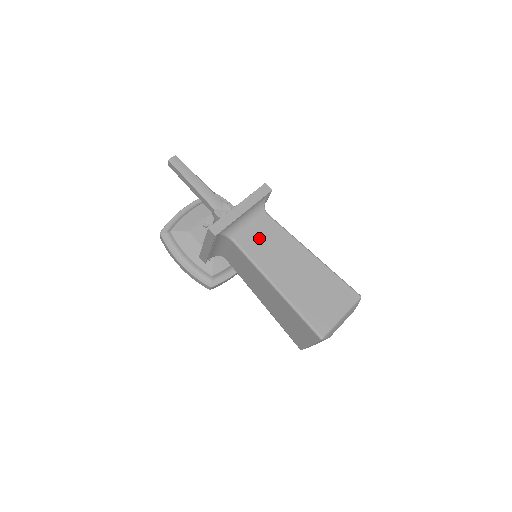
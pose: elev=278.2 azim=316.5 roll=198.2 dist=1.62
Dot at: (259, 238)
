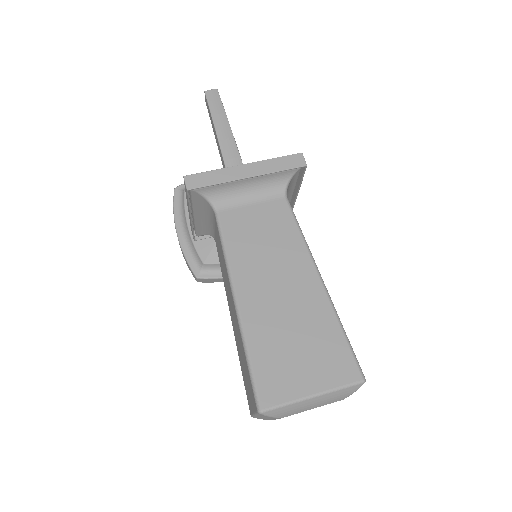
Dot at: (254, 223)
